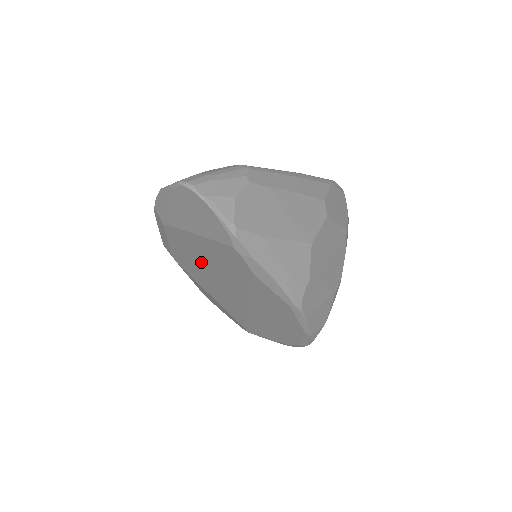
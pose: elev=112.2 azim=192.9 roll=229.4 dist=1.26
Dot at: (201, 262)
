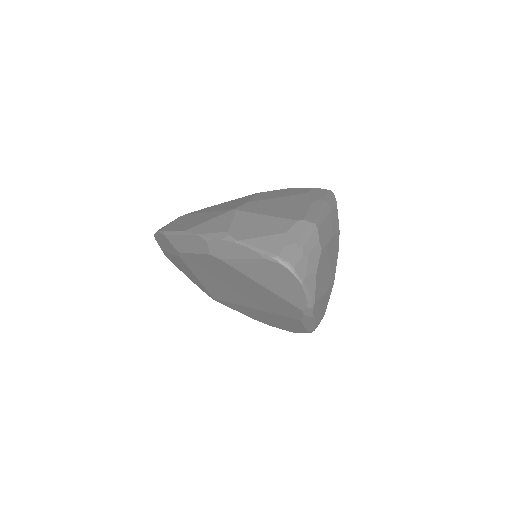
Dot at: (228, 280)
